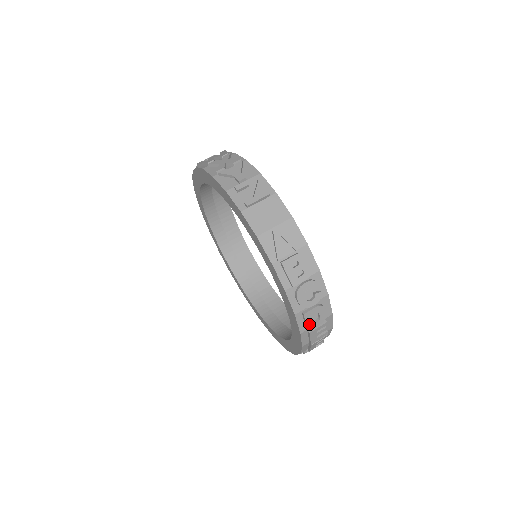
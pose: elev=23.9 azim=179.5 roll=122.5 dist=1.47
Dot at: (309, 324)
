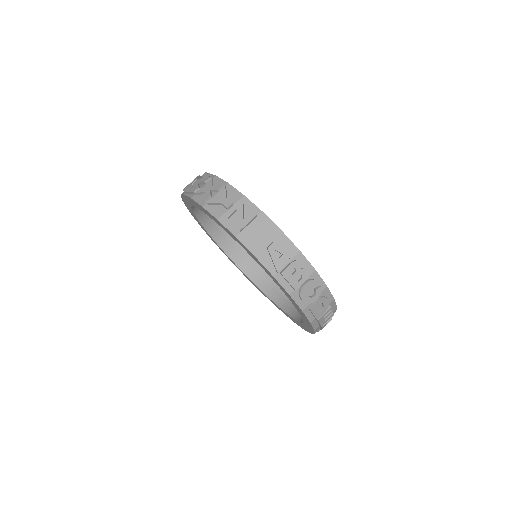
Dot at: (316, 314)
